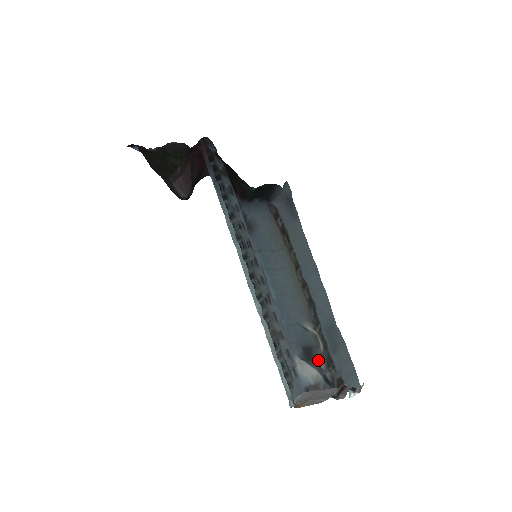
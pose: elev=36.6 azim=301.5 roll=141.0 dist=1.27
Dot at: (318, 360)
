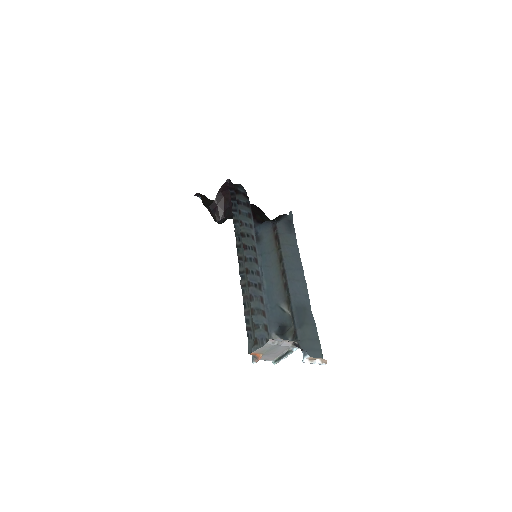
Dot at: (288, 335)
